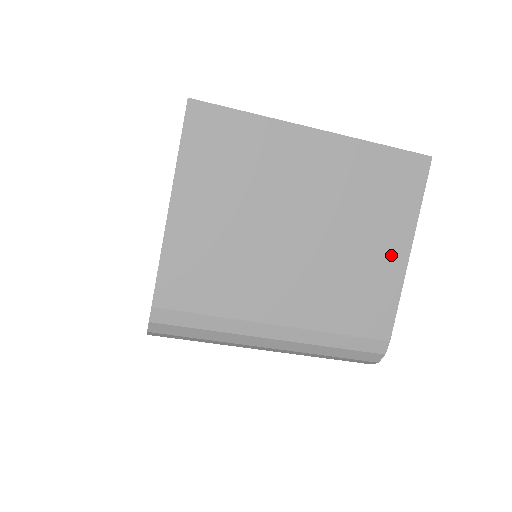
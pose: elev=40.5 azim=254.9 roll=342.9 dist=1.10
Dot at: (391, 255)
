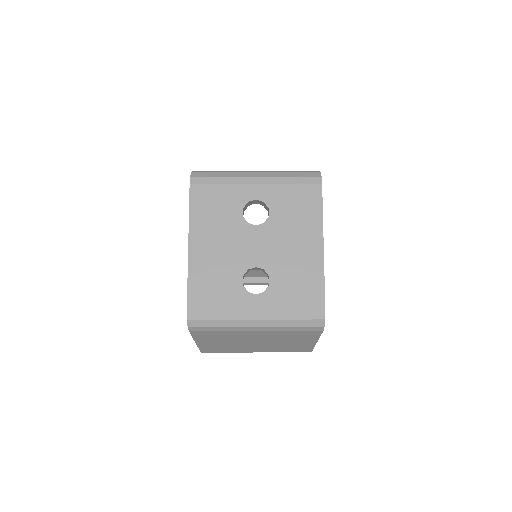
Dot at: occluded
